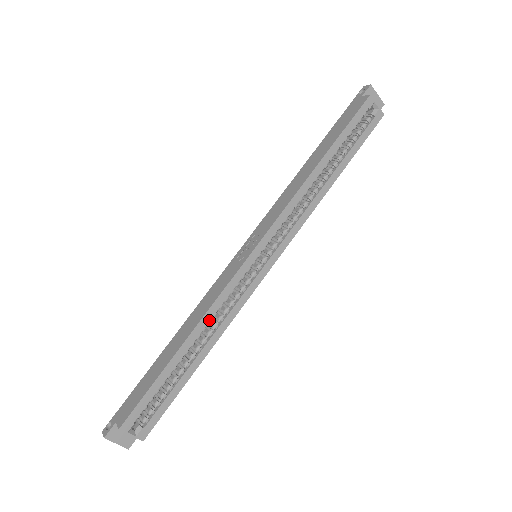
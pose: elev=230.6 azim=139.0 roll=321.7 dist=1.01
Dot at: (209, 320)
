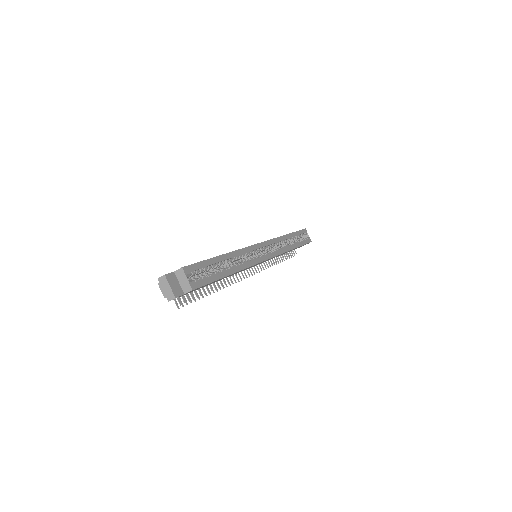
Dot at: (238, 255)
